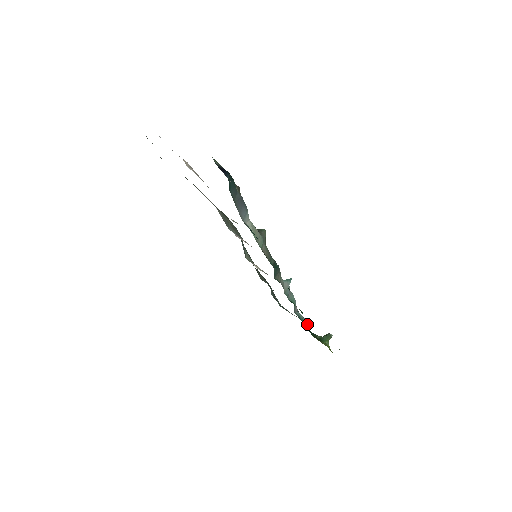
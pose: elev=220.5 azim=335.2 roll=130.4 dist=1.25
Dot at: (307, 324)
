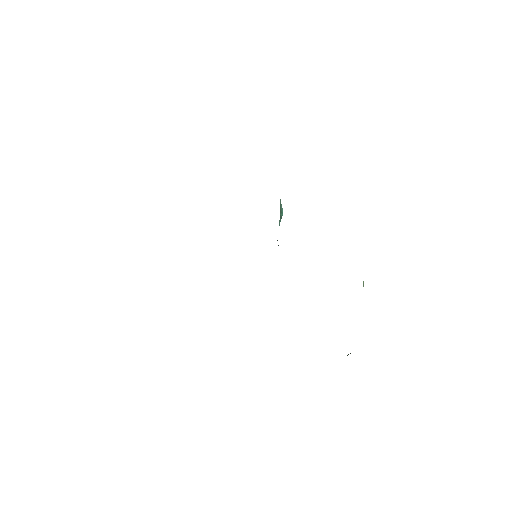
Dot at: occluded
